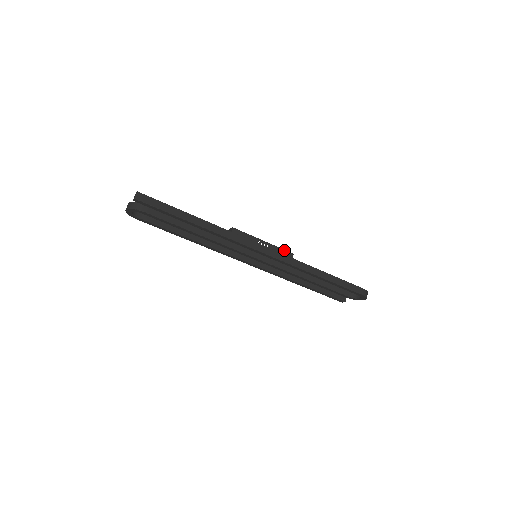
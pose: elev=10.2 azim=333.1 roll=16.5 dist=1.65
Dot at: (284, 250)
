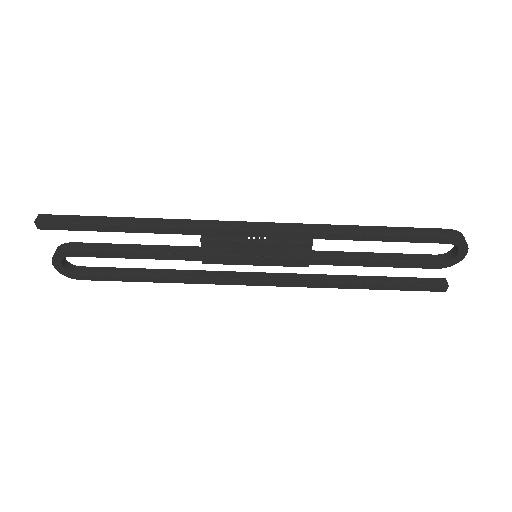
Dot at: occluded
